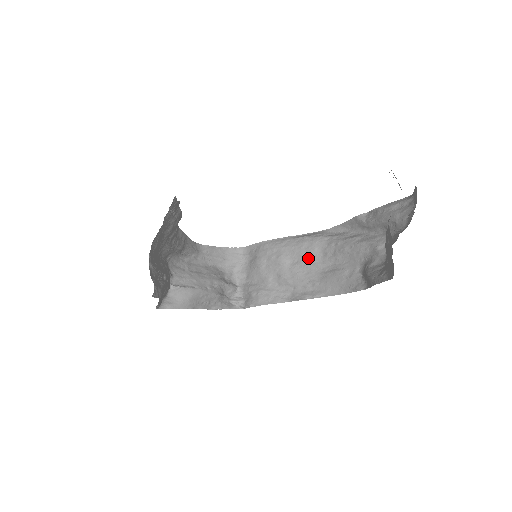
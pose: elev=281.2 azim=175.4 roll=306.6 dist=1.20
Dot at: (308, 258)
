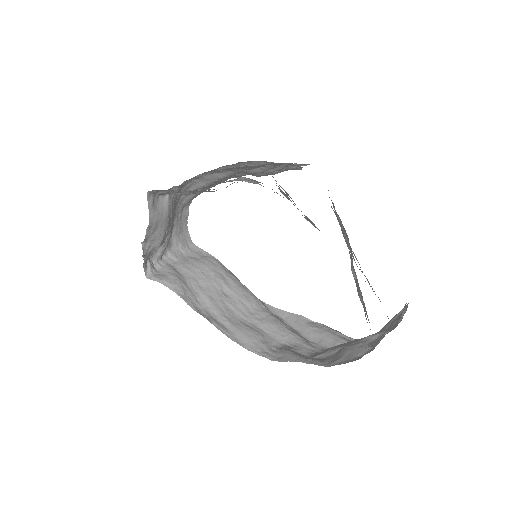
Dot at: (239, 302)
